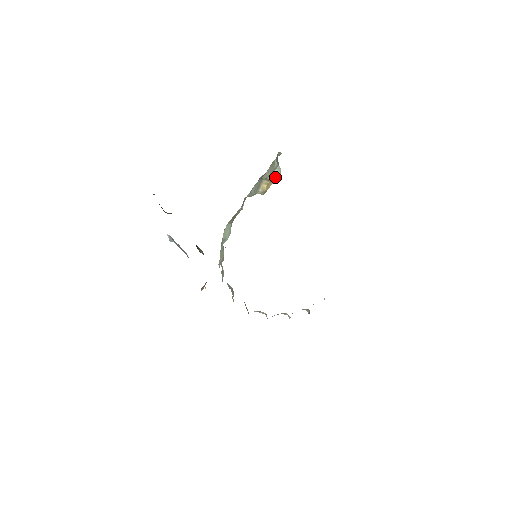
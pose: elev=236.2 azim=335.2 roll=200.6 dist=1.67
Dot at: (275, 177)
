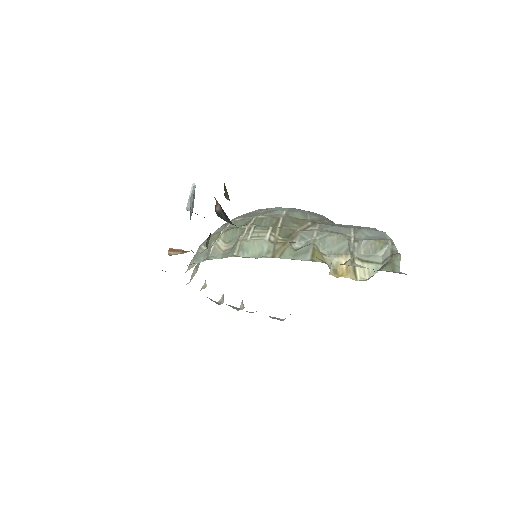
Dot at: (363, 271)
